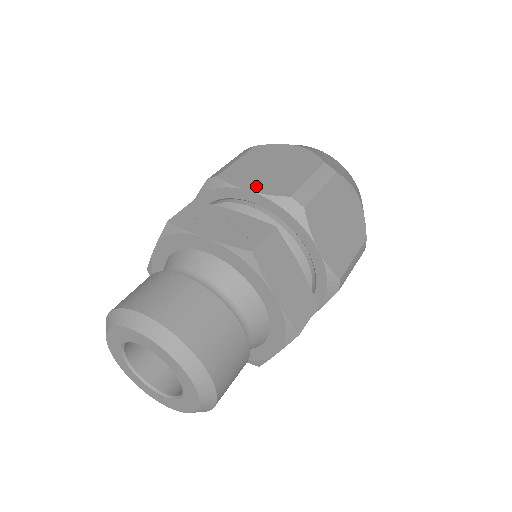
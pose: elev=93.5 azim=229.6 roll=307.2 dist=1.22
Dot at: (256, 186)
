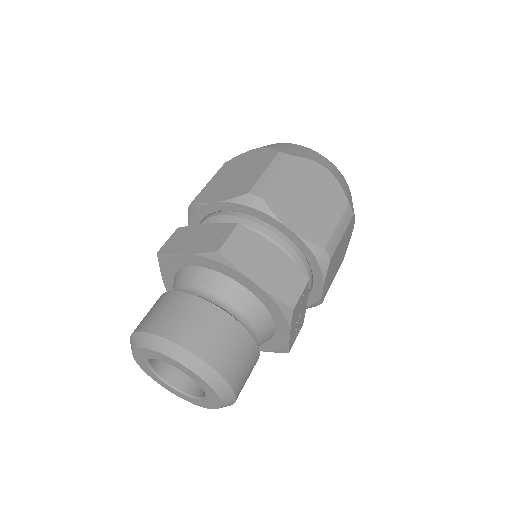
Dot at: (221, 196)
